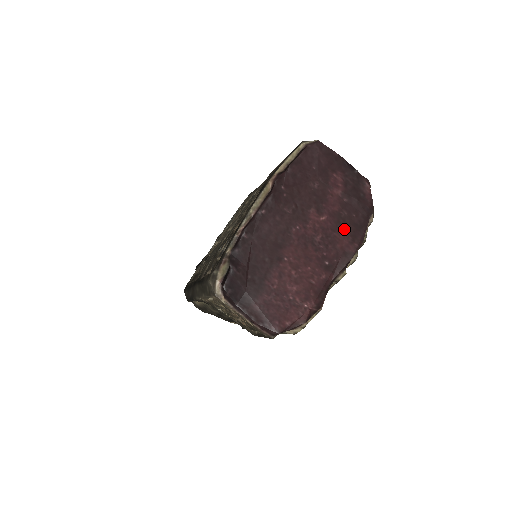
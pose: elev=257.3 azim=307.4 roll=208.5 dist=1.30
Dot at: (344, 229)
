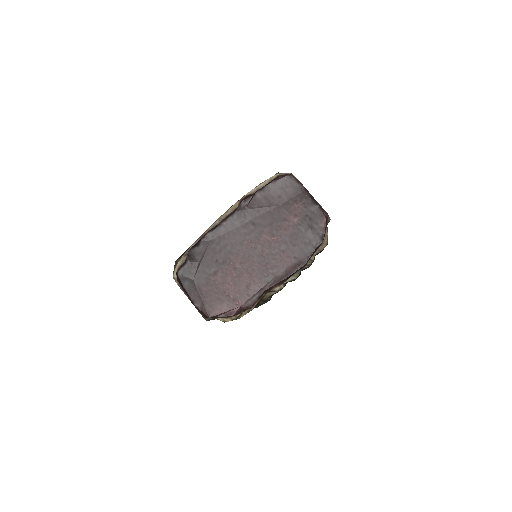
Dot at: (290, 251)
